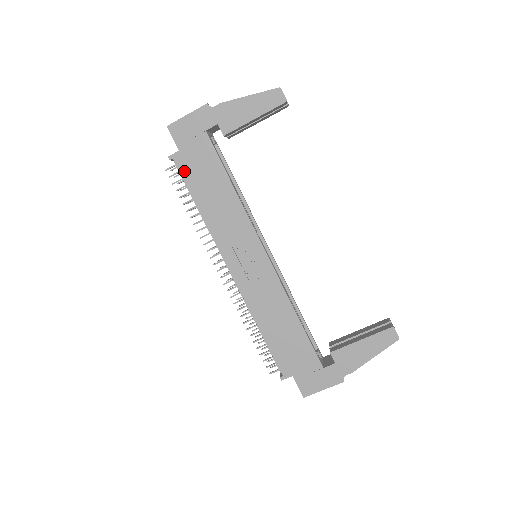
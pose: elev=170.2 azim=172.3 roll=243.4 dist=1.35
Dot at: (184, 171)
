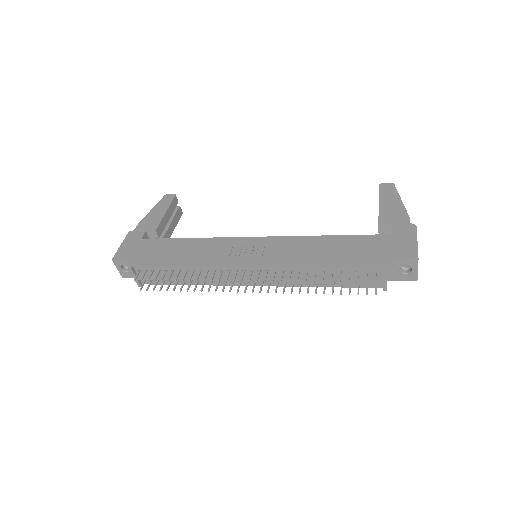
Dot at: (148, 263)
